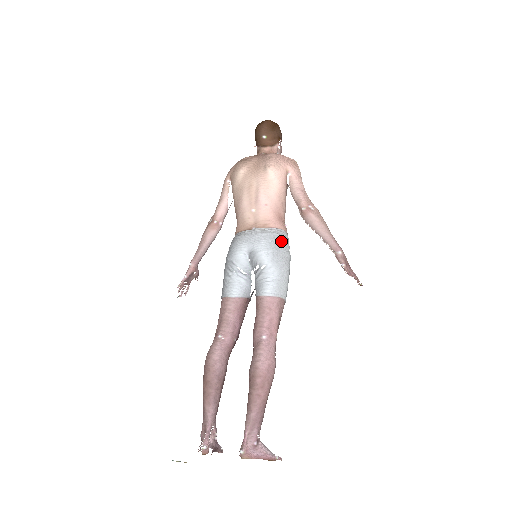
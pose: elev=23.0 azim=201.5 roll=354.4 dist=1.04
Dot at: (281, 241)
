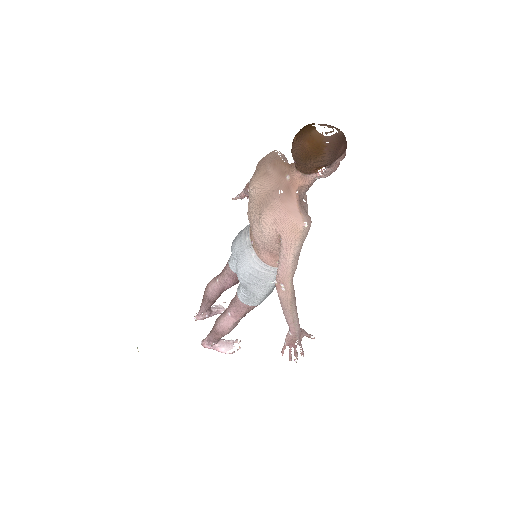
Dot at: (259, 278)
